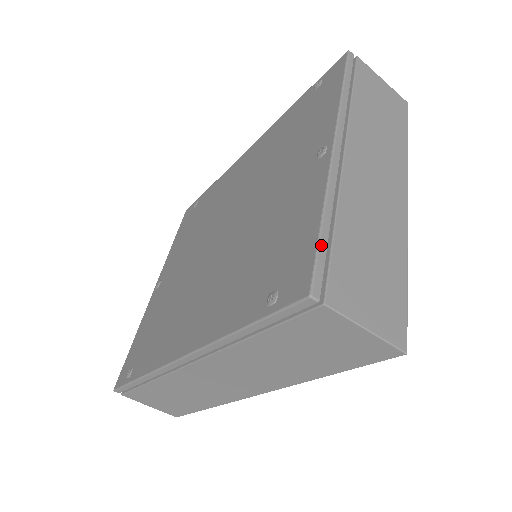
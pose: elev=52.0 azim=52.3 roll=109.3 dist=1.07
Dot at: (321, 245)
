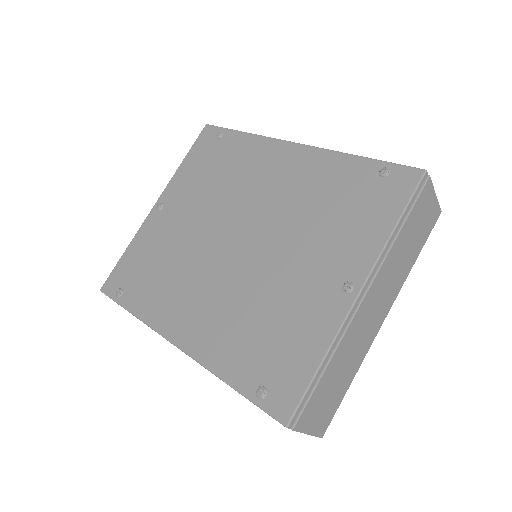
Dot at: (310, 389)
